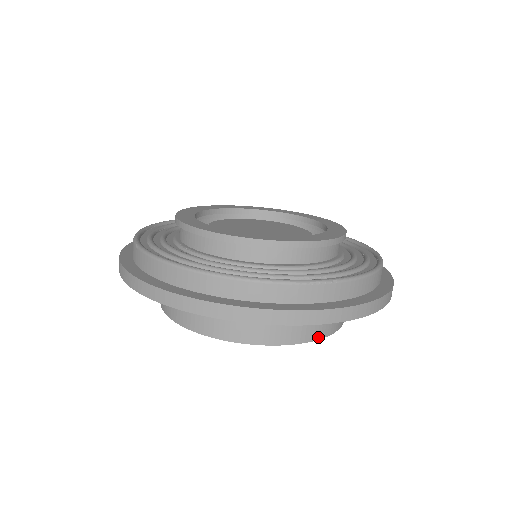
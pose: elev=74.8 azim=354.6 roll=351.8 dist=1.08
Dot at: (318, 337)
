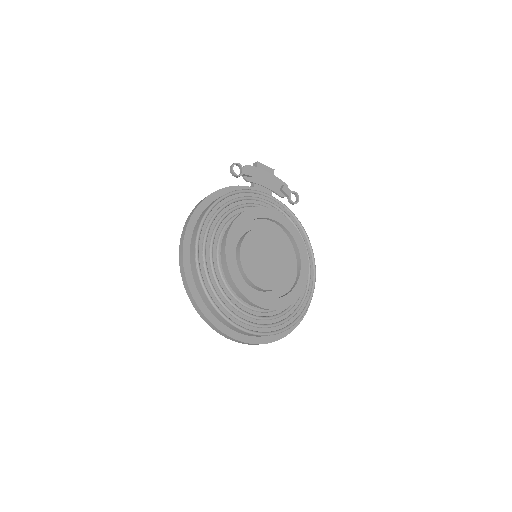
Dot at: occluded
